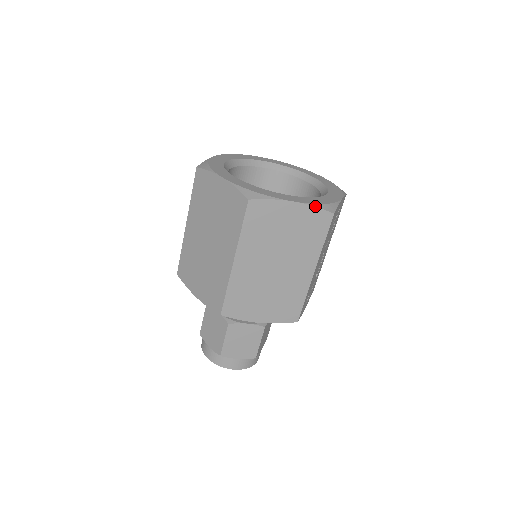
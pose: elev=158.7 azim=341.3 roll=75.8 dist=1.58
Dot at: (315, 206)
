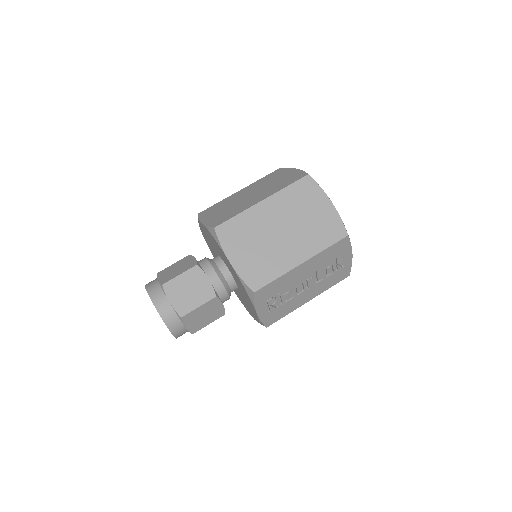
Dot at: occluded
